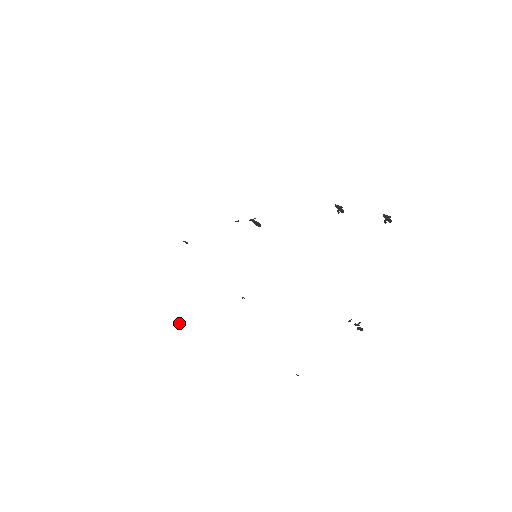
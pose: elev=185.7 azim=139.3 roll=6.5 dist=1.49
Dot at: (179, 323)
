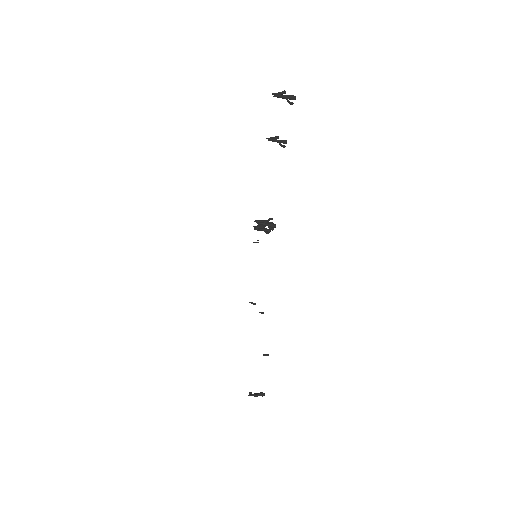
Dot at: (254, 393)
